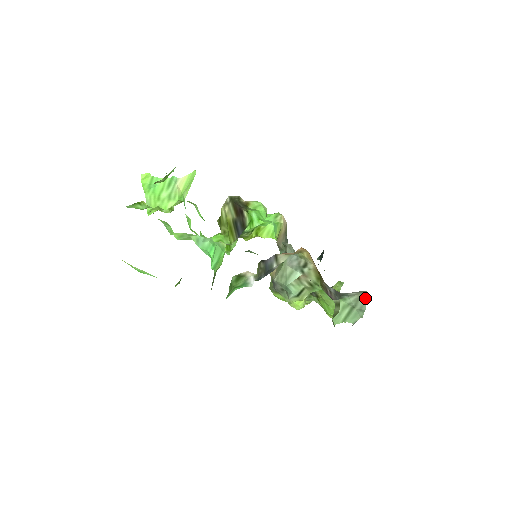
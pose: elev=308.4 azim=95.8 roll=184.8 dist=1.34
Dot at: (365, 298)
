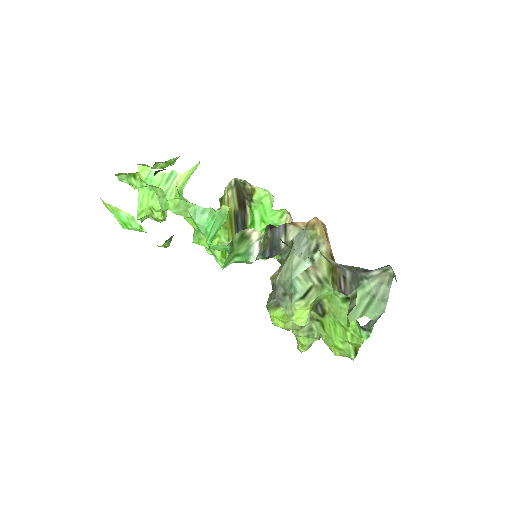
Dot at: (388, 282)
